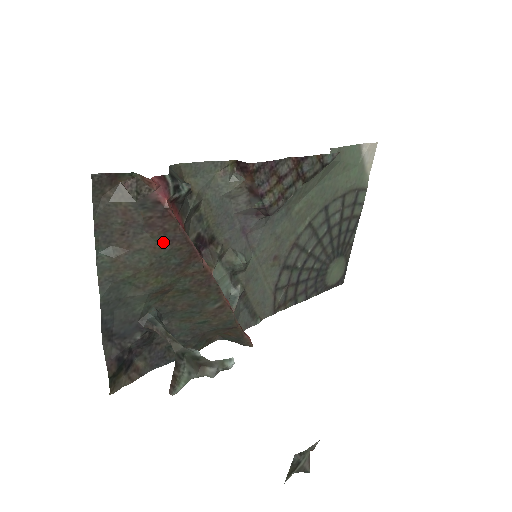
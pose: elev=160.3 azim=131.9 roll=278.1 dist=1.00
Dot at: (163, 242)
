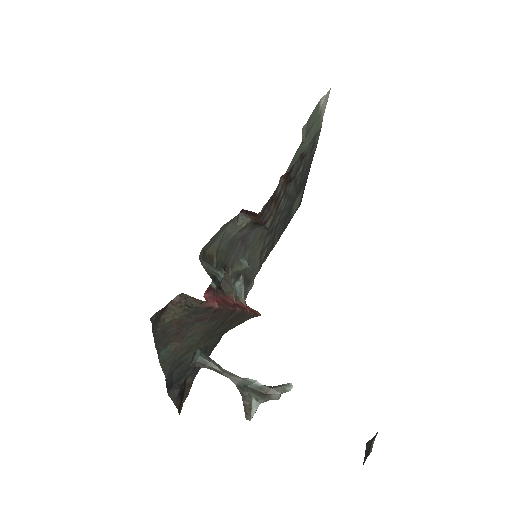
Dot at: (211, 322)
